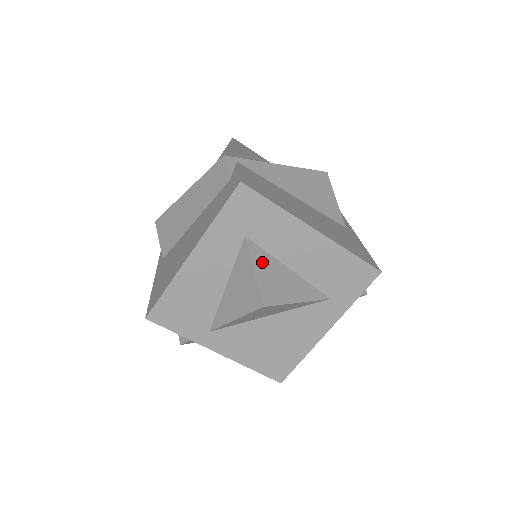
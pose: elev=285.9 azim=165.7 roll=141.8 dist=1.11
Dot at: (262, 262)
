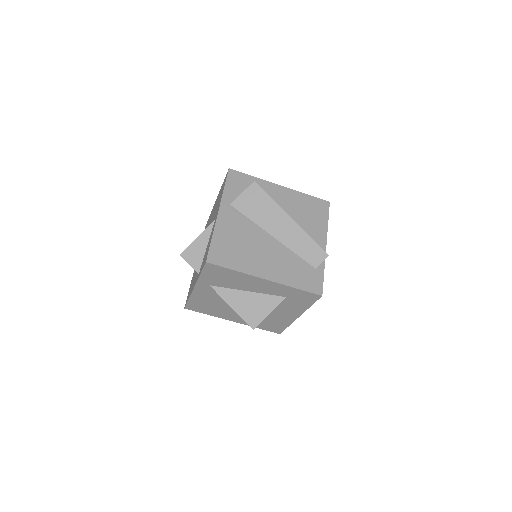
Dot at: occluded
